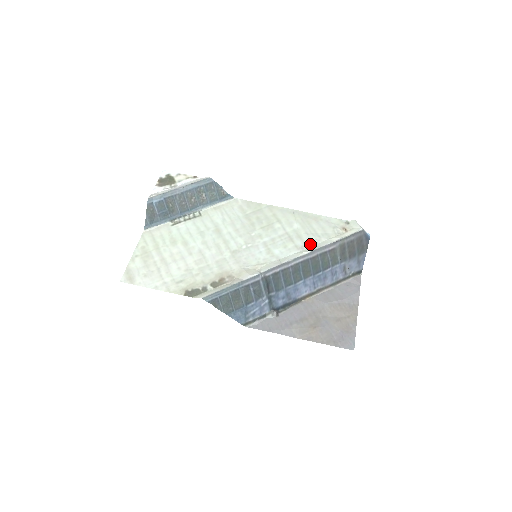
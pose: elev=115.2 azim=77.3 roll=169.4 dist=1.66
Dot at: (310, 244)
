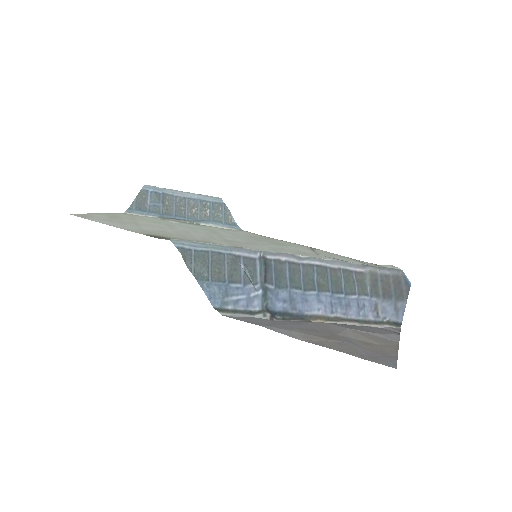
Dot at: occluded
